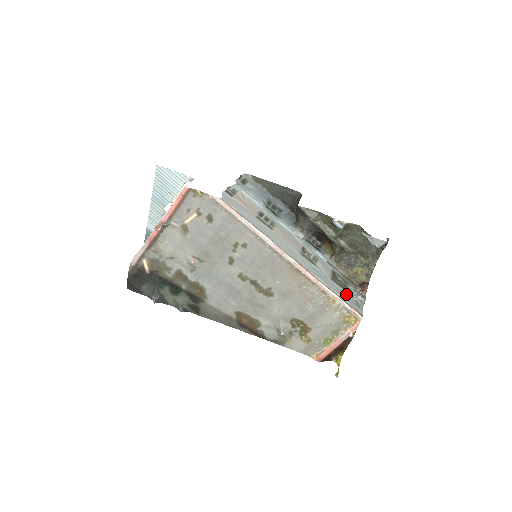
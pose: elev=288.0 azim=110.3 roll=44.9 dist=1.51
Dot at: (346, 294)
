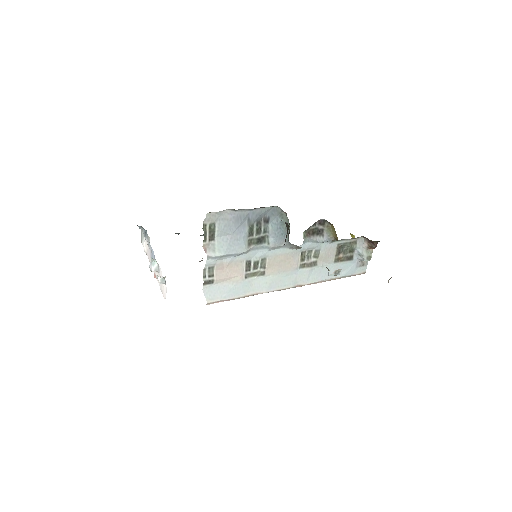
Dot at: (351, 263)
